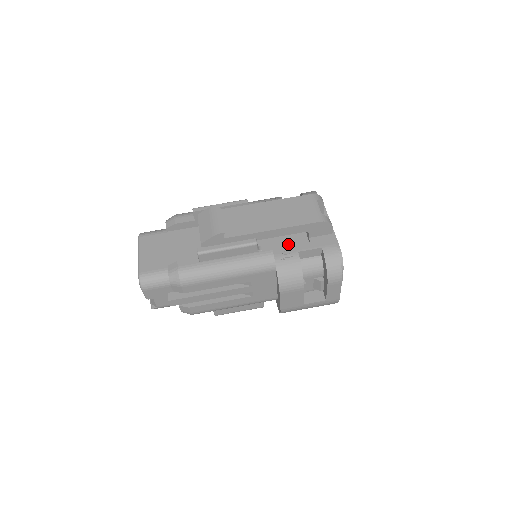
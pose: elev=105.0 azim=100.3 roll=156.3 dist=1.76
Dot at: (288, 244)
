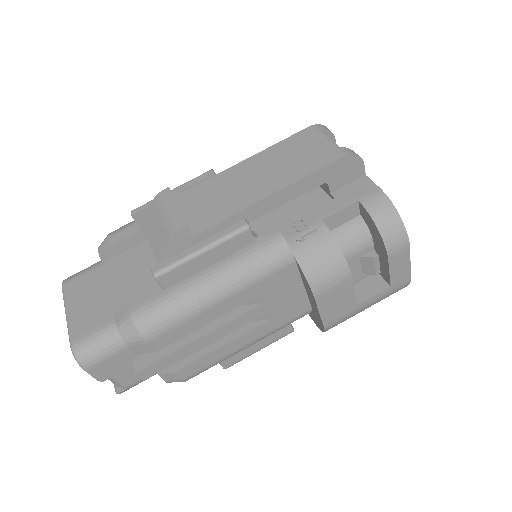
Dot at: (300, 215)
